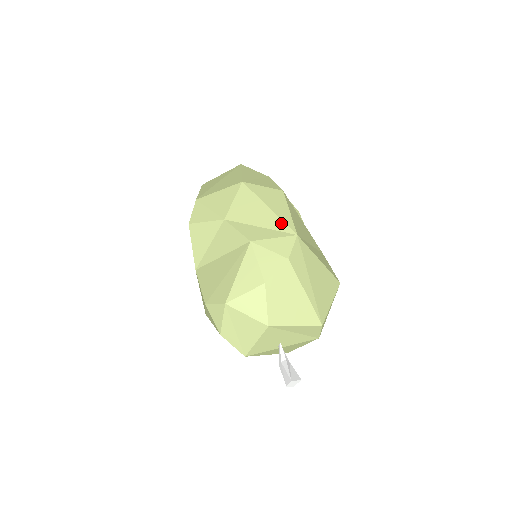
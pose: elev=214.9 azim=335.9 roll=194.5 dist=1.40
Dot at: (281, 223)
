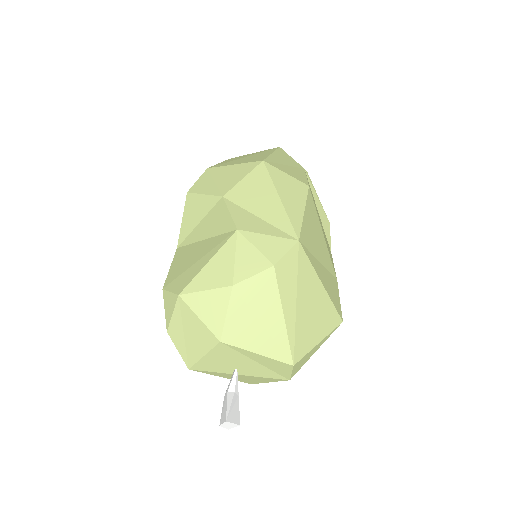
Dot at: (286, 220)
